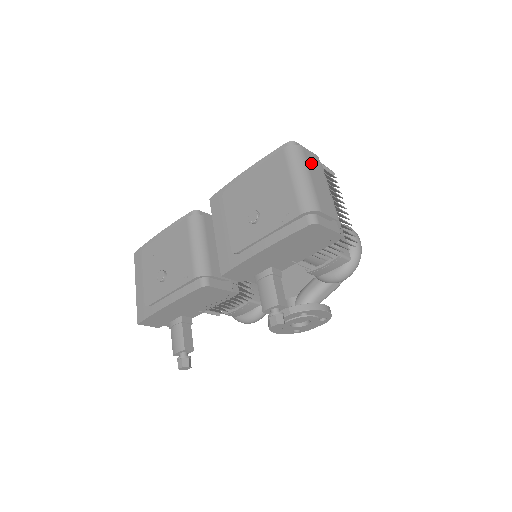
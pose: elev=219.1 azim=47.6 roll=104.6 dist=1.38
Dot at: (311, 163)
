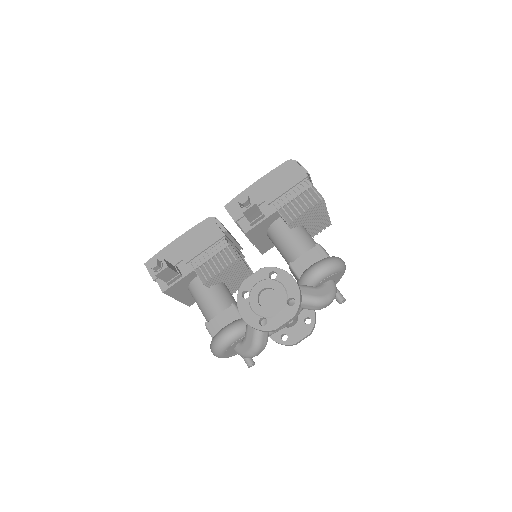
Dot at: occluded
